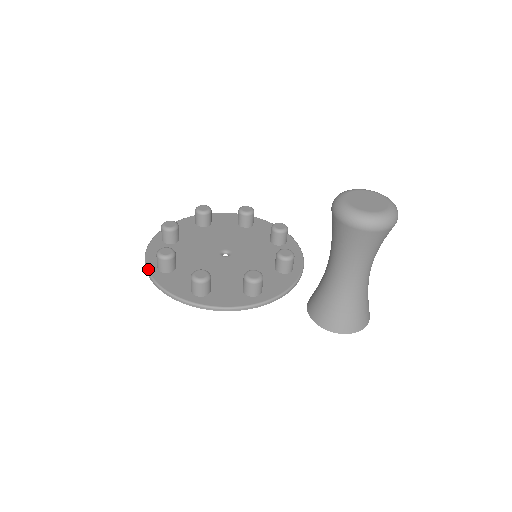
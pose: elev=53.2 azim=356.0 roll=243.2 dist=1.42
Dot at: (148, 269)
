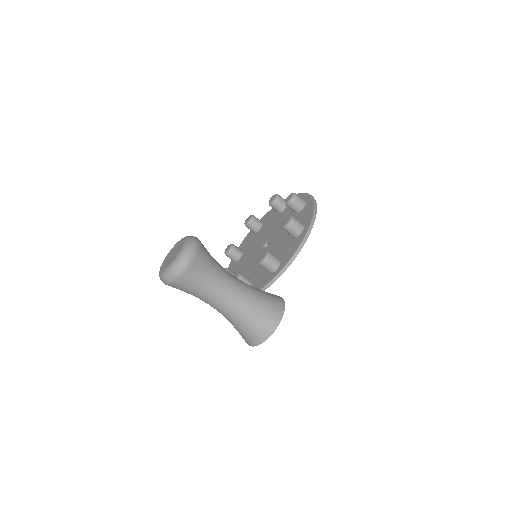
Dot at: occluded
